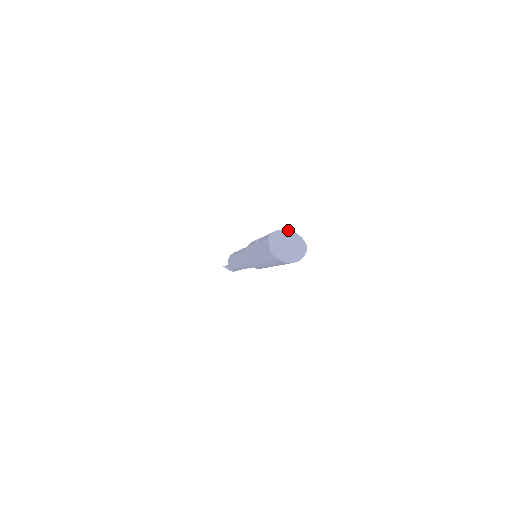
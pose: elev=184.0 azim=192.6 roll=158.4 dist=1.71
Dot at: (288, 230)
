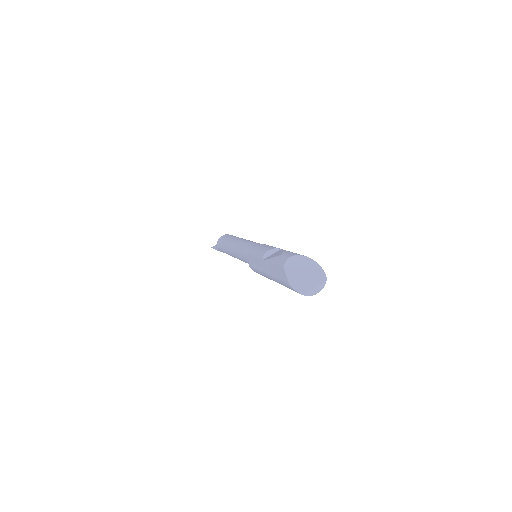
Dot at: (303, 255)
